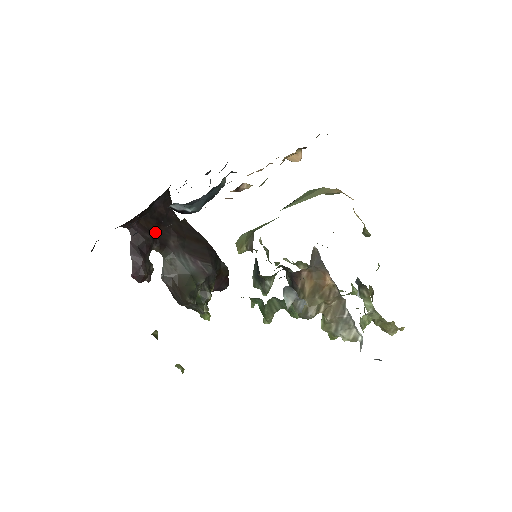
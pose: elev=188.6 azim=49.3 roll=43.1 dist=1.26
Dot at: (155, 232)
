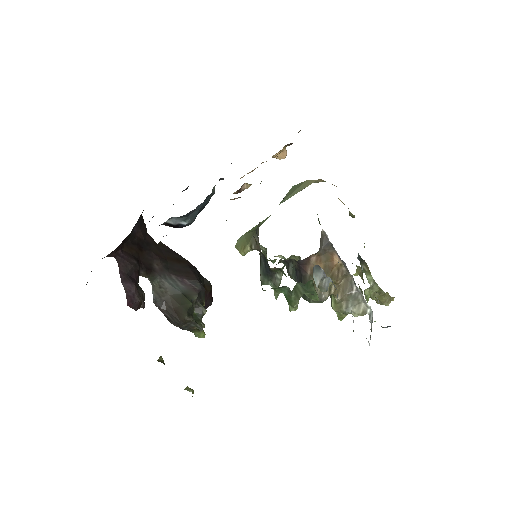
Dot at: (139, 258)
